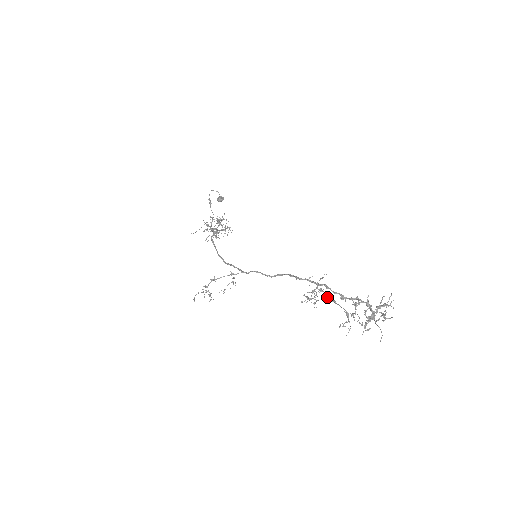
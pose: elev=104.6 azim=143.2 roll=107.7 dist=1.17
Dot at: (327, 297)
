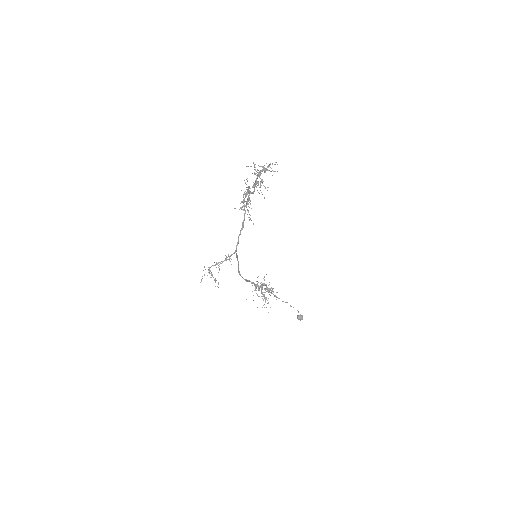
Dot at: (247, 194)
